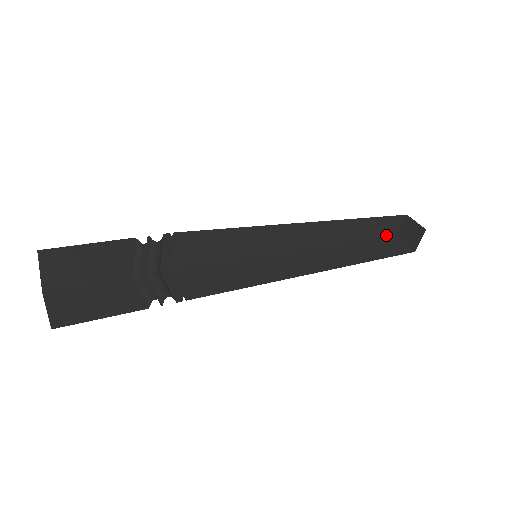
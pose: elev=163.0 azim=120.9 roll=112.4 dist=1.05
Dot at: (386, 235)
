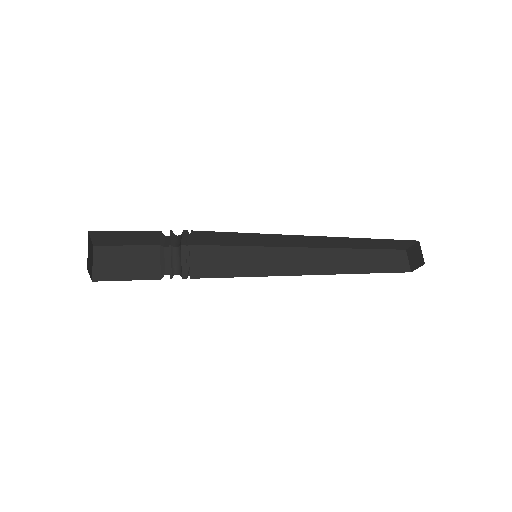
Dot at: (395, 248)
